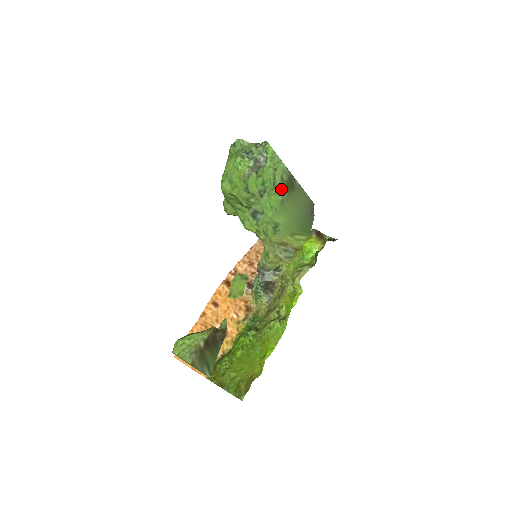
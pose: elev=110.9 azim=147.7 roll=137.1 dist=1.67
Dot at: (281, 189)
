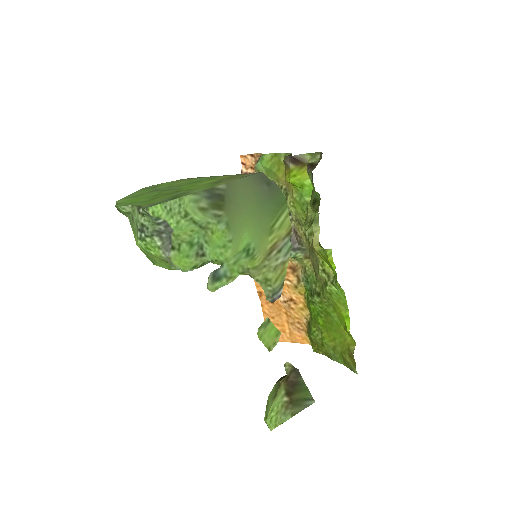
Dot at: (213, 218)
